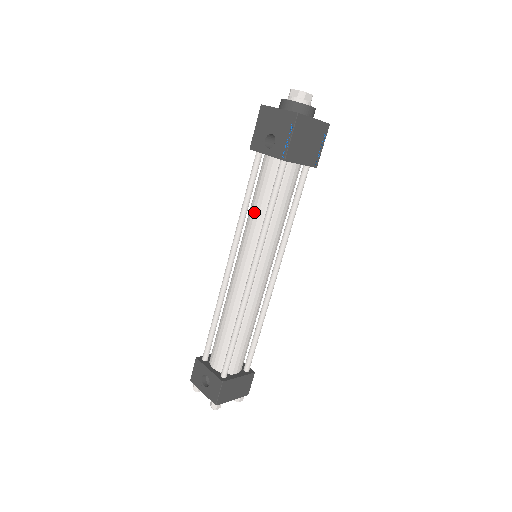
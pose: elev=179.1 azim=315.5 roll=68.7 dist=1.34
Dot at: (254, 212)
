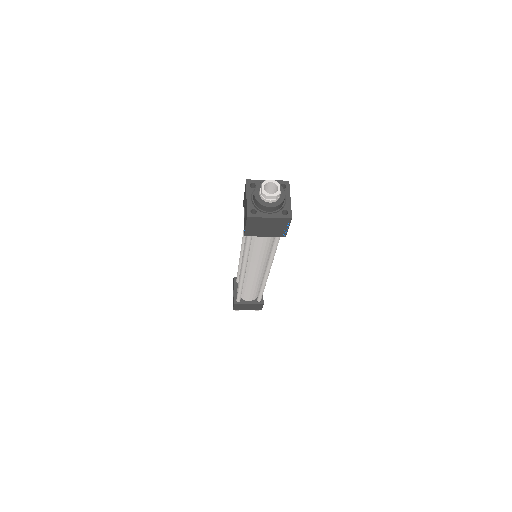
Dot at: (245, 239)
